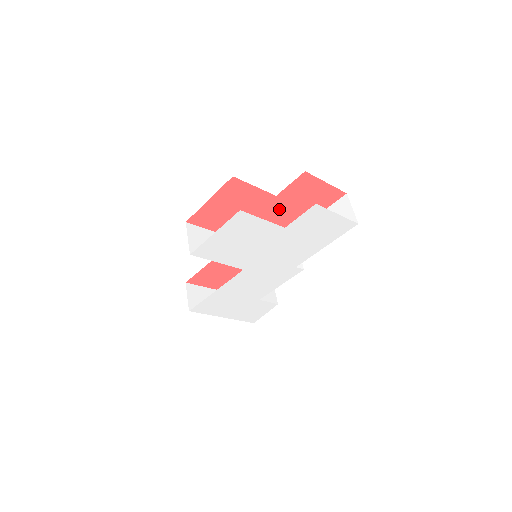
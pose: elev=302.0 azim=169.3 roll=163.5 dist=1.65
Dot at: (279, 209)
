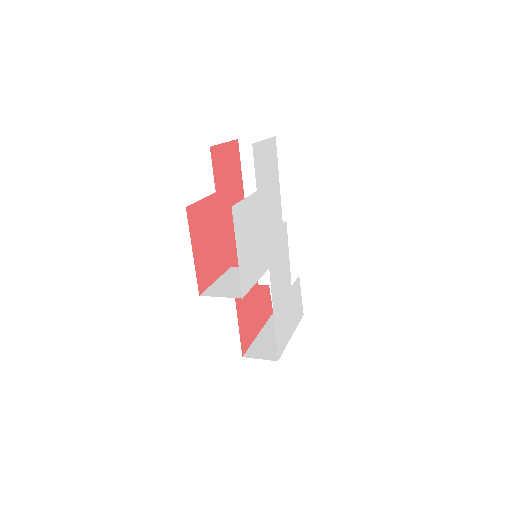
Dot at: (225, 203)
